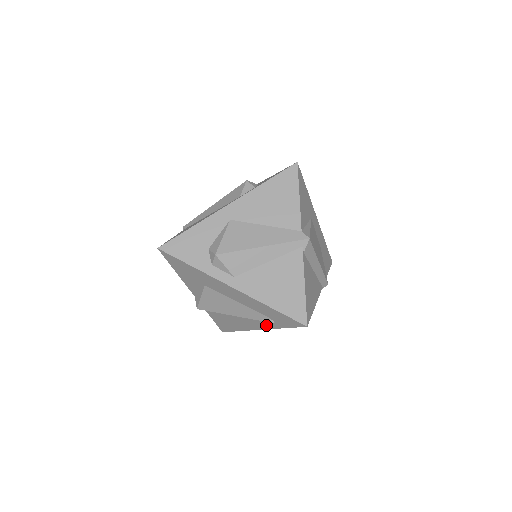
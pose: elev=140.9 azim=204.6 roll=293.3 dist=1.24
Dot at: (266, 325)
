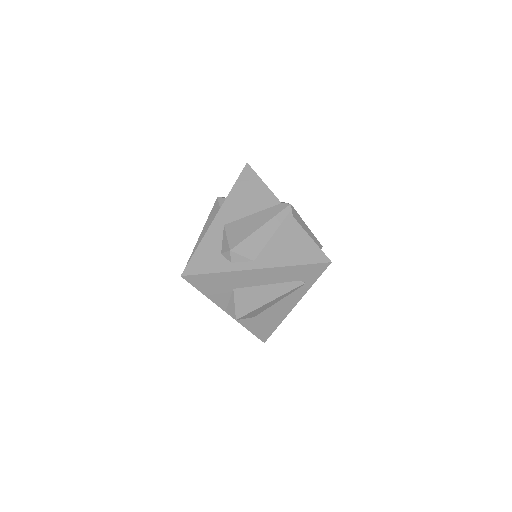
Dot at: (299, 294)
